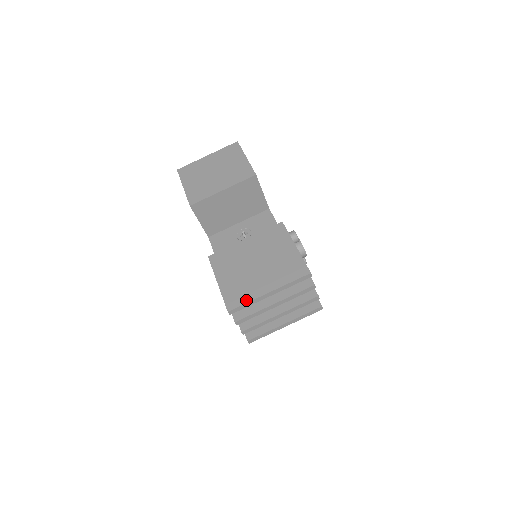
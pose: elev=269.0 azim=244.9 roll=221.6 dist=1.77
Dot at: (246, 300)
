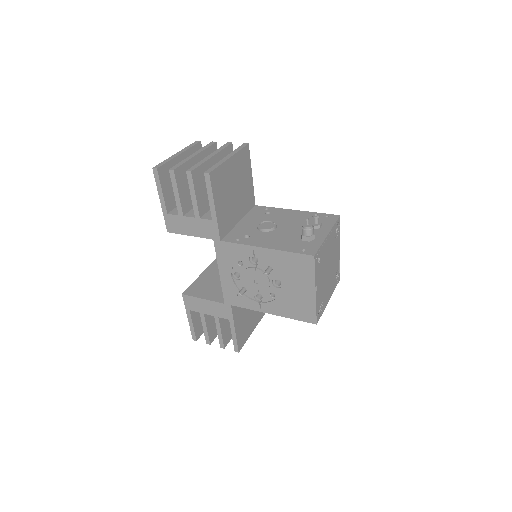
Dot at: occluded
